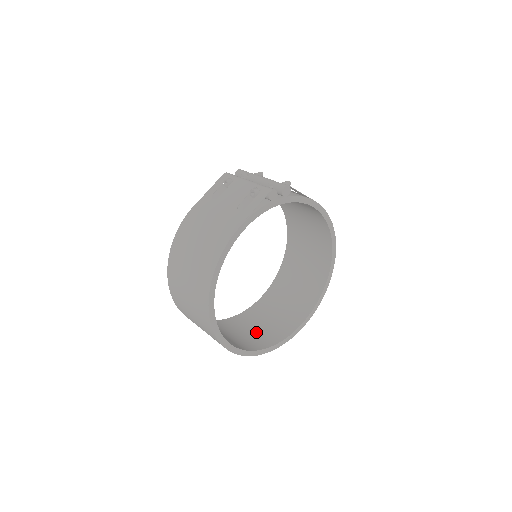
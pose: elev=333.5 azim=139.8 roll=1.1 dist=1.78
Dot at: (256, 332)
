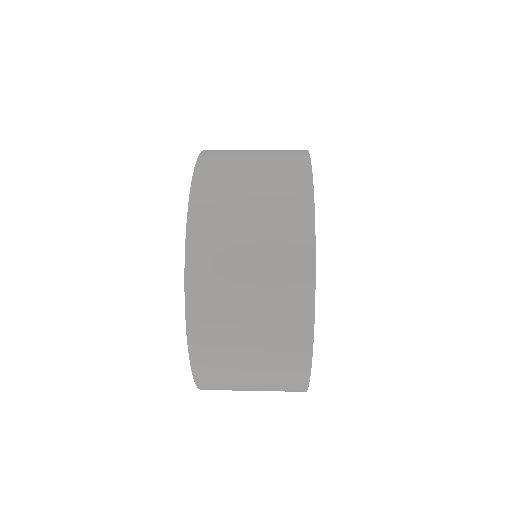
Dot at: occluded
